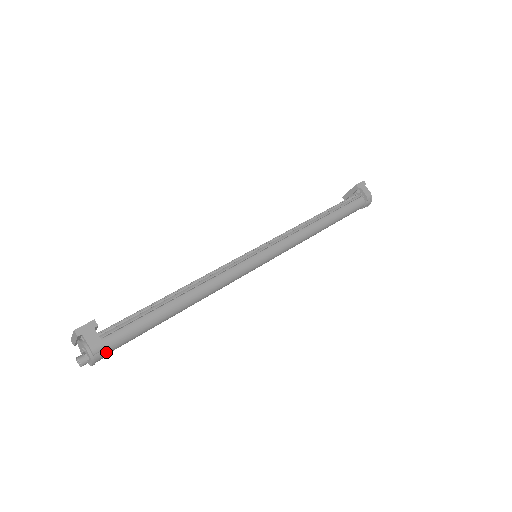
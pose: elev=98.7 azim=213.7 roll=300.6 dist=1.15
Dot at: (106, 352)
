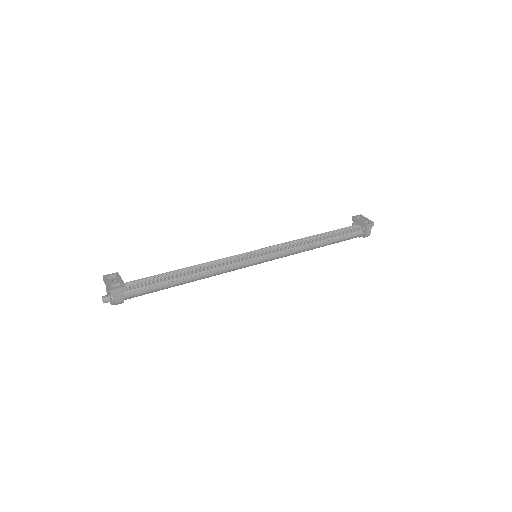
Dot at: occluded
